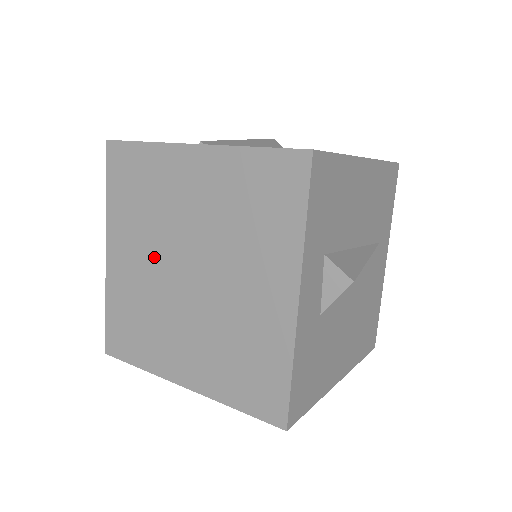
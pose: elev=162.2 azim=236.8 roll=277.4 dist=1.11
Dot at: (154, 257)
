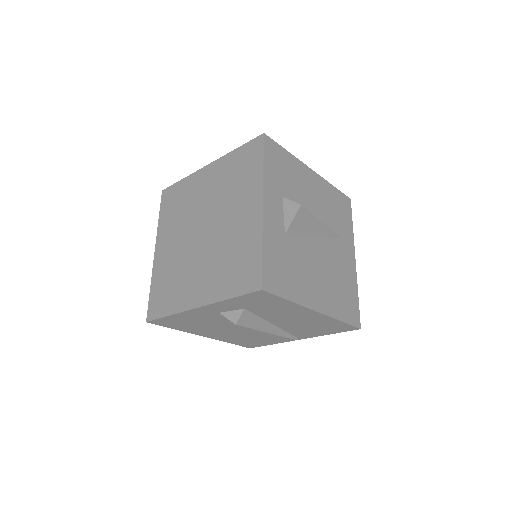
Dot at: (183, 235)
